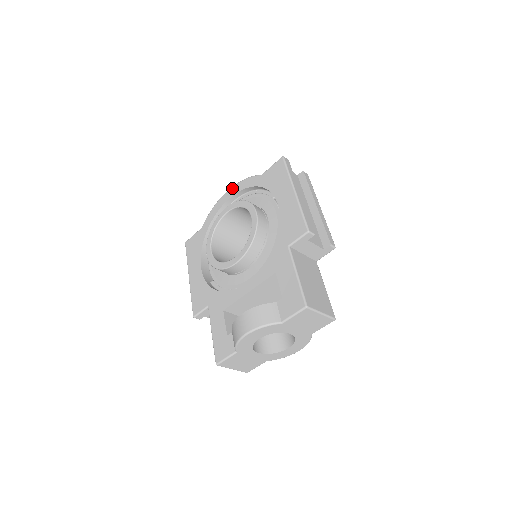
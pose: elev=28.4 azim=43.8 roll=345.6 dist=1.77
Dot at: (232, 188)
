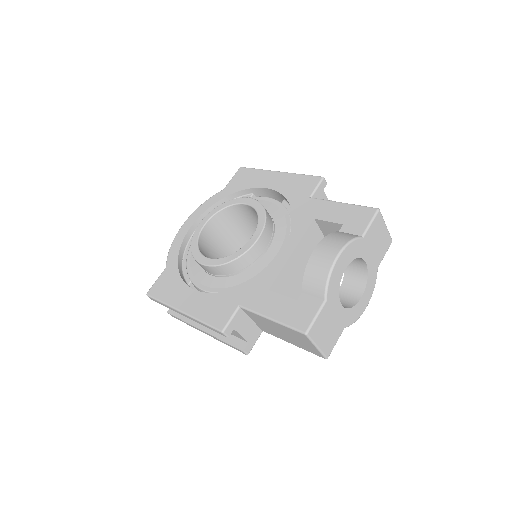
Dot at: (189, 218)
